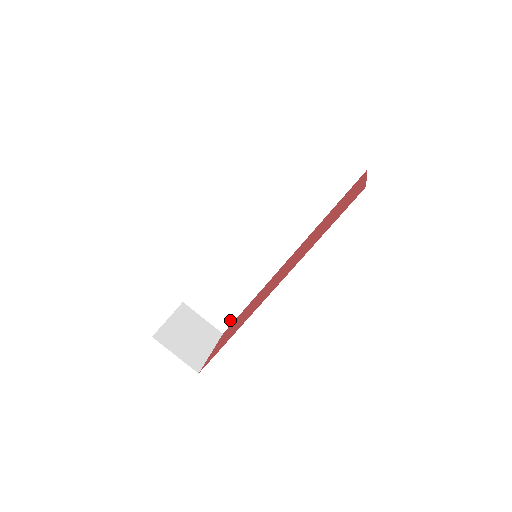
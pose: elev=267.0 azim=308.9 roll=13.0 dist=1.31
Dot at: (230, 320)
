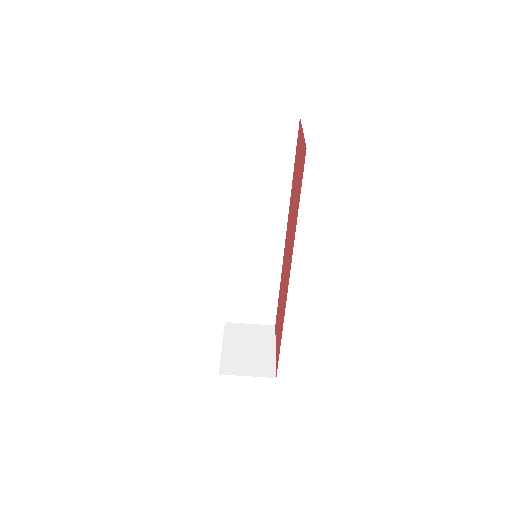
Dot at: (273, 312)
